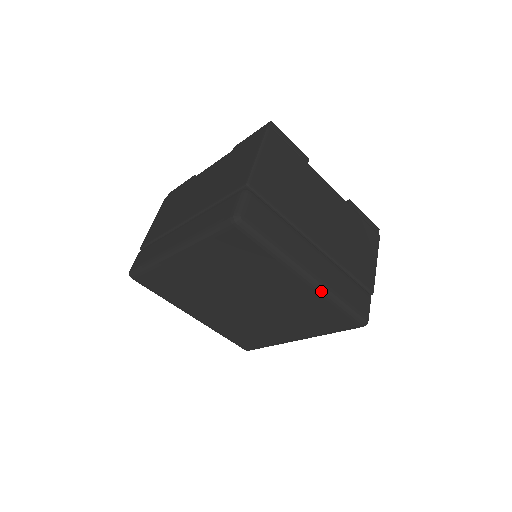
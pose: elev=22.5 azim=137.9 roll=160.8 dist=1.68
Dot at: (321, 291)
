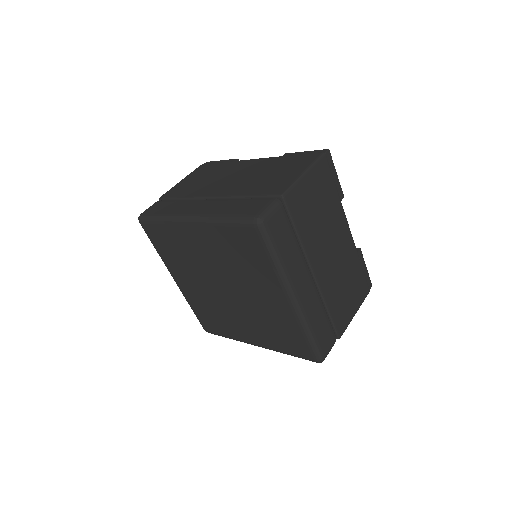
Dot at: (298, 316)
